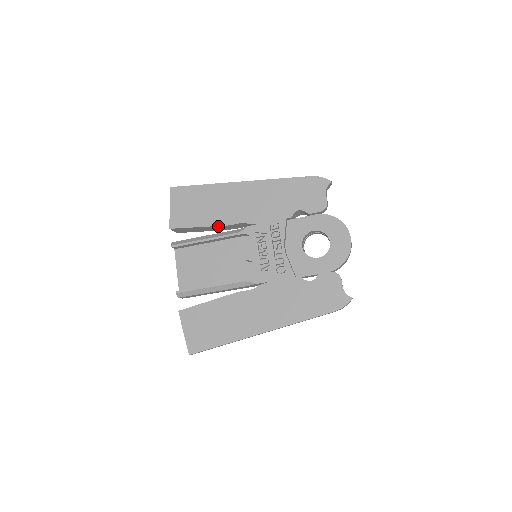
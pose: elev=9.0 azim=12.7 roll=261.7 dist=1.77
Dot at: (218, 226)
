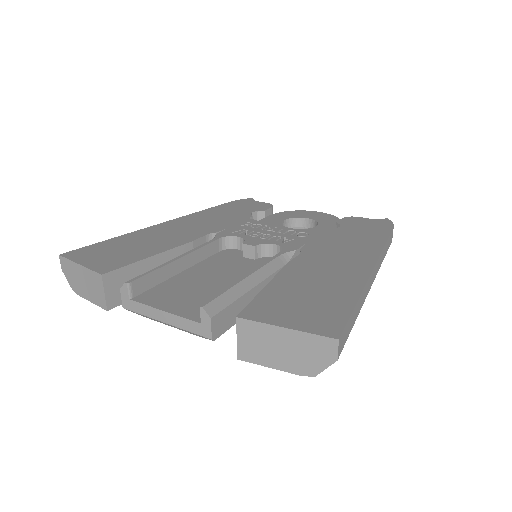
Dot at: (178, 249)
